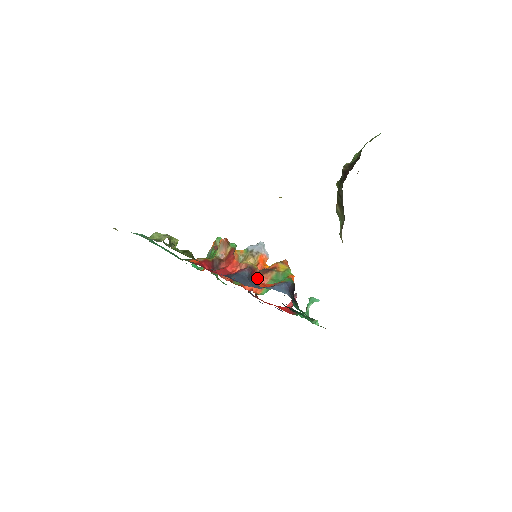
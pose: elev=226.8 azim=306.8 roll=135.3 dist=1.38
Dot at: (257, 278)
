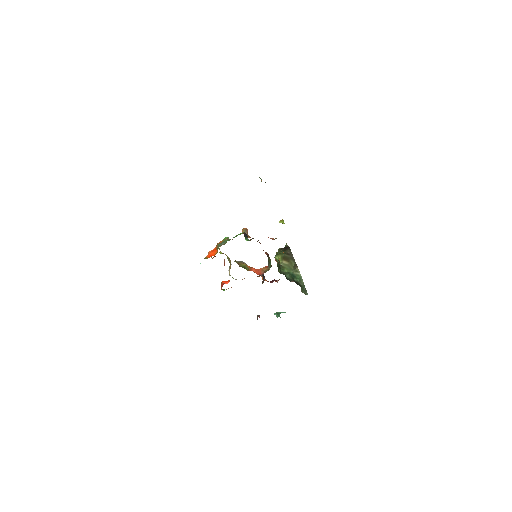
Dot at: occluded
